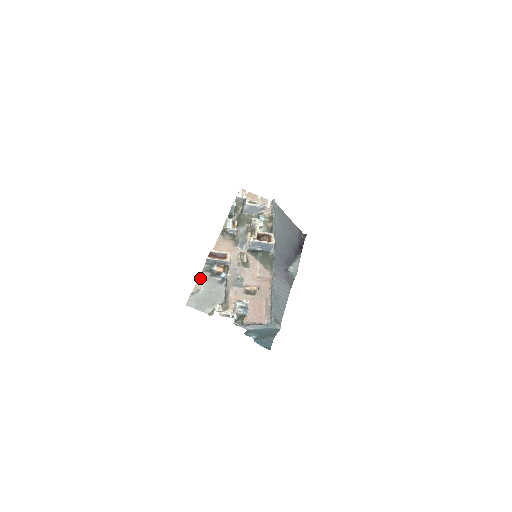
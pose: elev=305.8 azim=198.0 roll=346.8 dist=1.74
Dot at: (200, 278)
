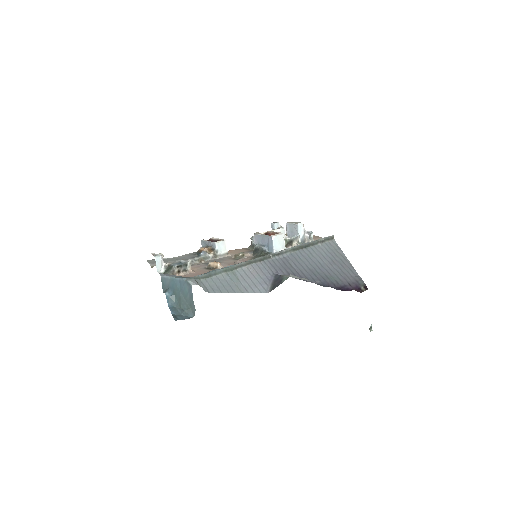
Dot at: occluded
